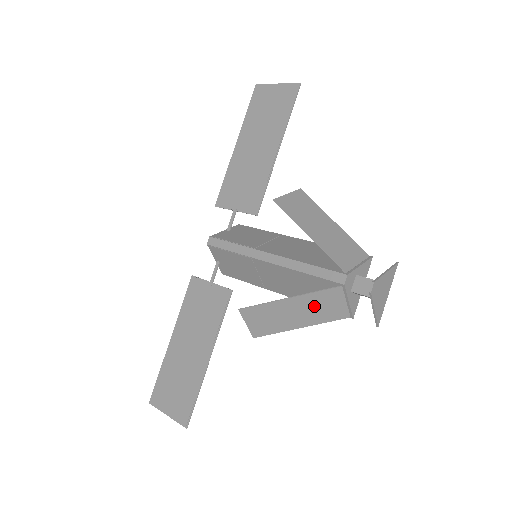
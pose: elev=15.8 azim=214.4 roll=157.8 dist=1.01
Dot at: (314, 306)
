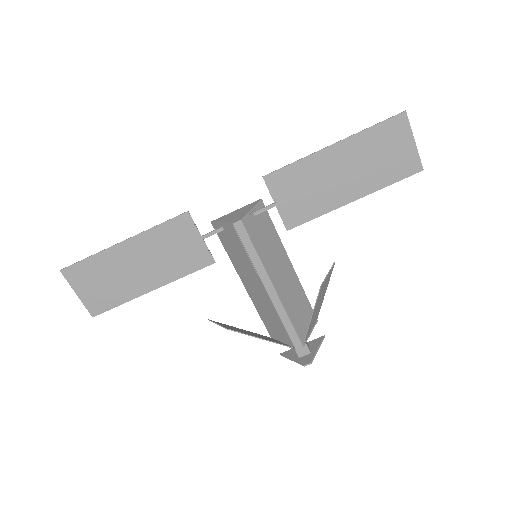
Dot at: occluded
